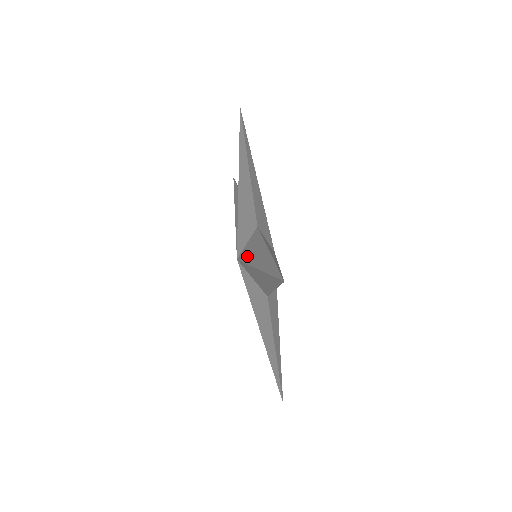
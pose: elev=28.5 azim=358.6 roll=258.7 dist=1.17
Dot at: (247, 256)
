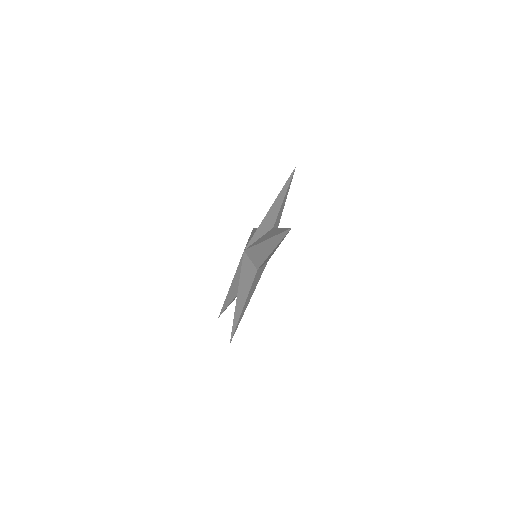
Dot at: (244, 270)
